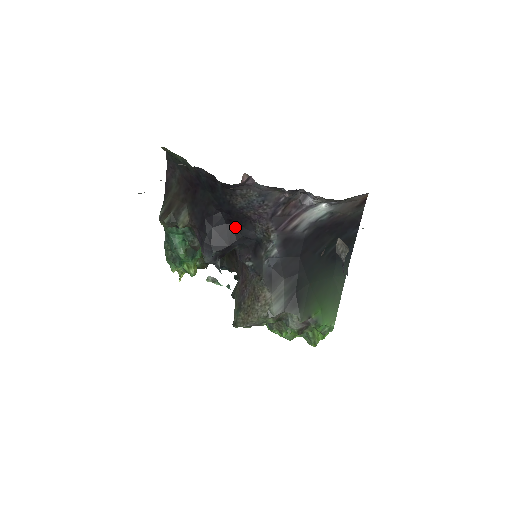
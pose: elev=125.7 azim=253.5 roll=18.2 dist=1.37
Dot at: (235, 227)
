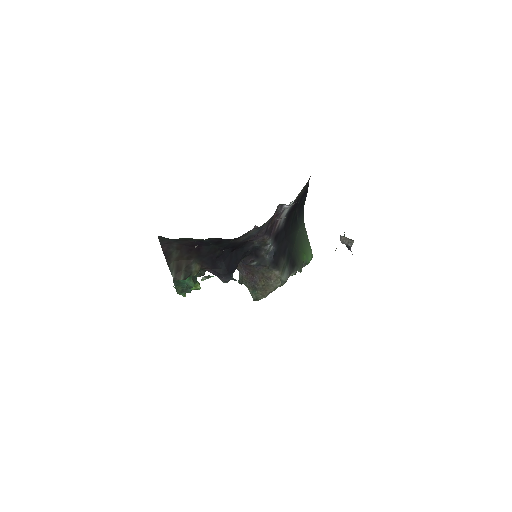
Dot at: (237, 251)
